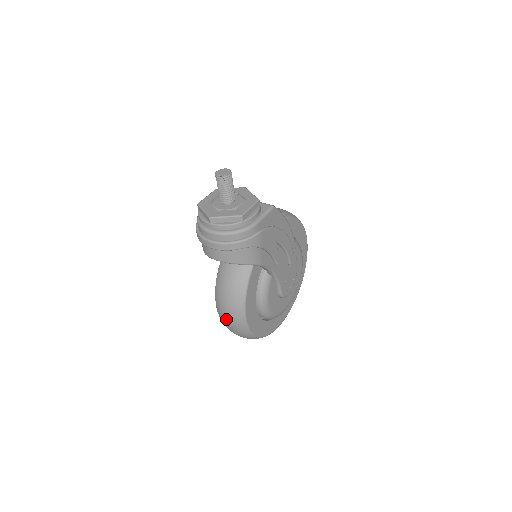
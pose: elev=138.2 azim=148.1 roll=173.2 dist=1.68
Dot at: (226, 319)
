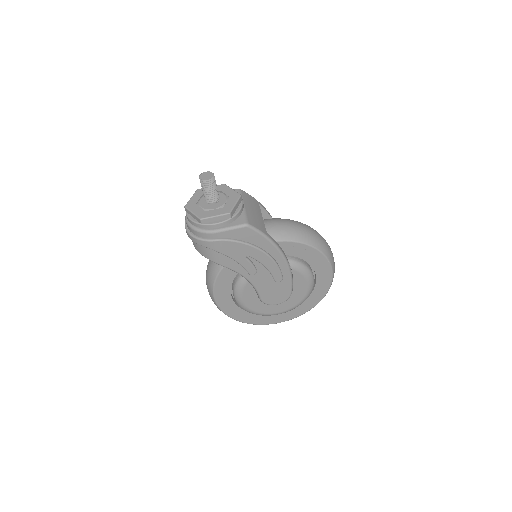
Dot at: occluded
